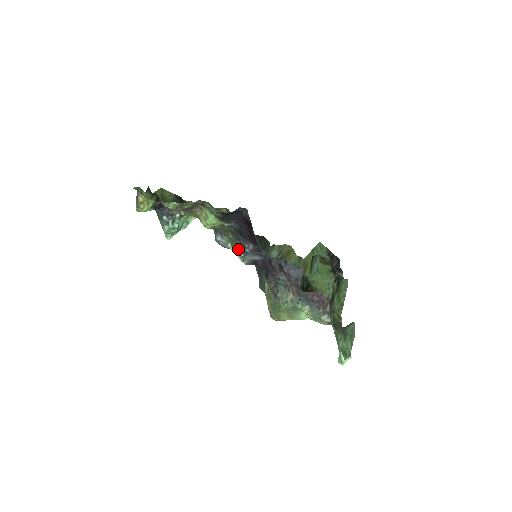
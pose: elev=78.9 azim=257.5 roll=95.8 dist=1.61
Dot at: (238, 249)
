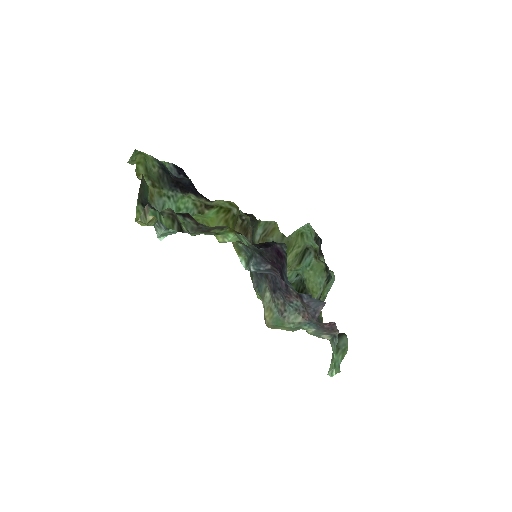
Dot at: (251, 265)
